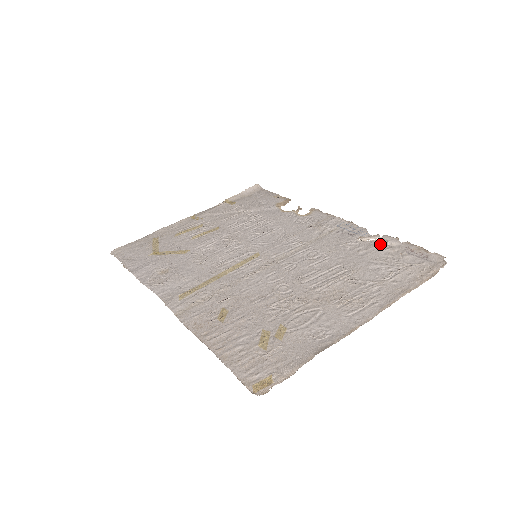
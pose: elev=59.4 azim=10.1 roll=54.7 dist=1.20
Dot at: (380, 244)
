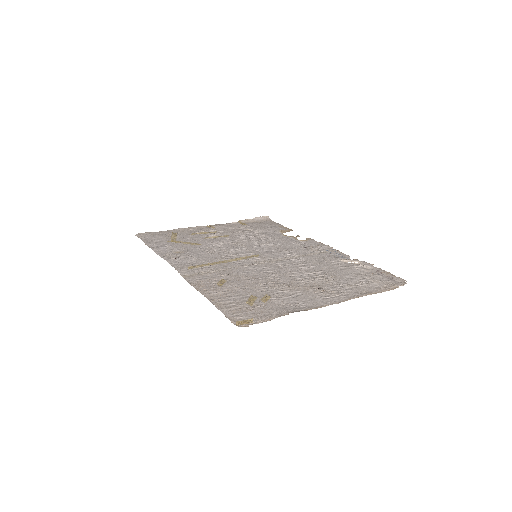
Dot at: (358, 265)
